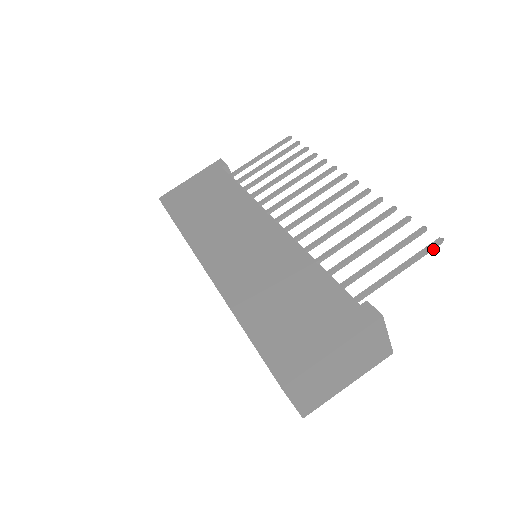
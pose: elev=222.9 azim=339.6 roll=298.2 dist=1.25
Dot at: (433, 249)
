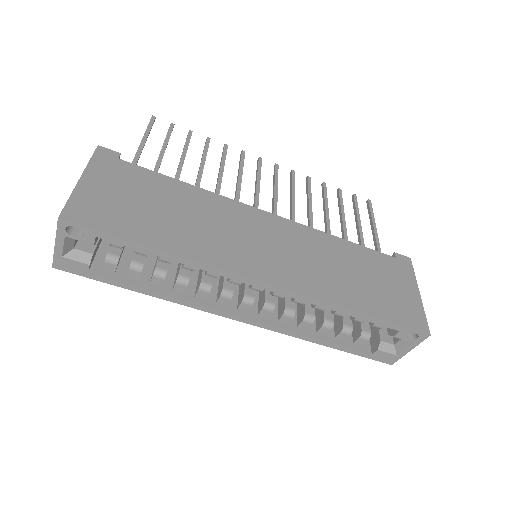
Dot at: (370, 208)
